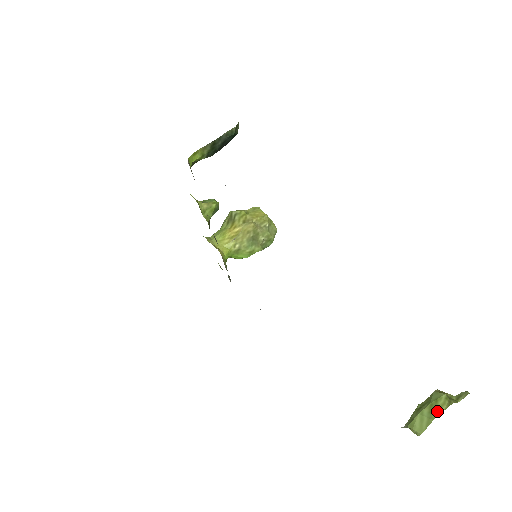
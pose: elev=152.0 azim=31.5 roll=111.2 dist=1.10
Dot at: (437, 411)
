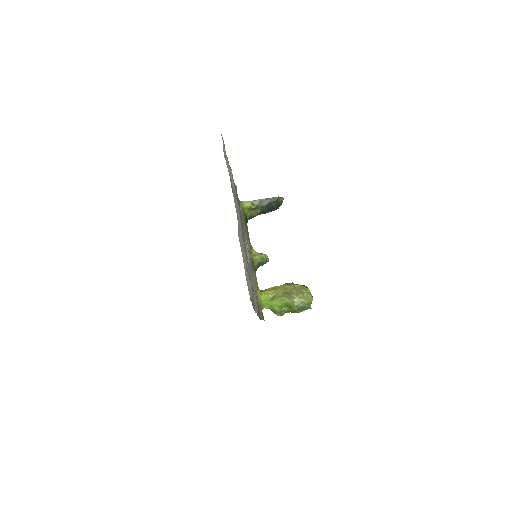
Dot at: occluded
